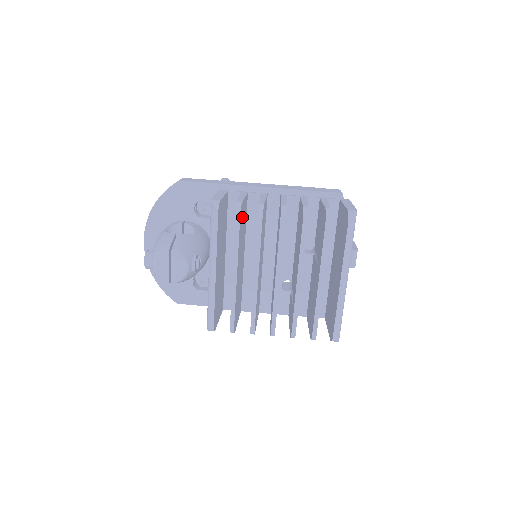
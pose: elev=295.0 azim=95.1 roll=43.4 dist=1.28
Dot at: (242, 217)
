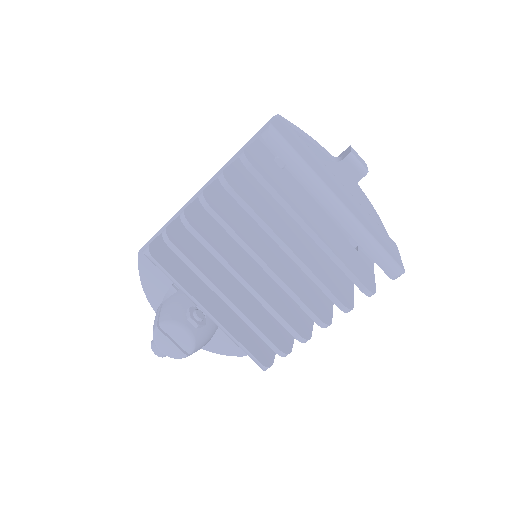
Dot at: (187, 239)
